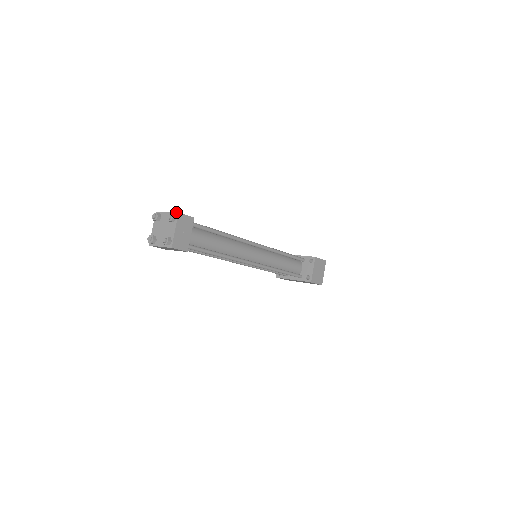
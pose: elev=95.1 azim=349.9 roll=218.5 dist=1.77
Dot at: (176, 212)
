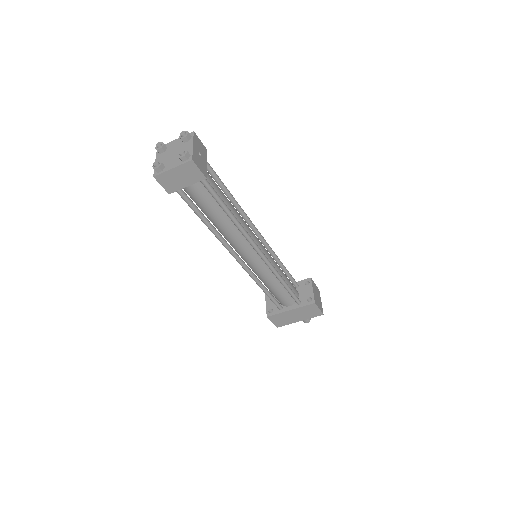
Dot at: occluded
